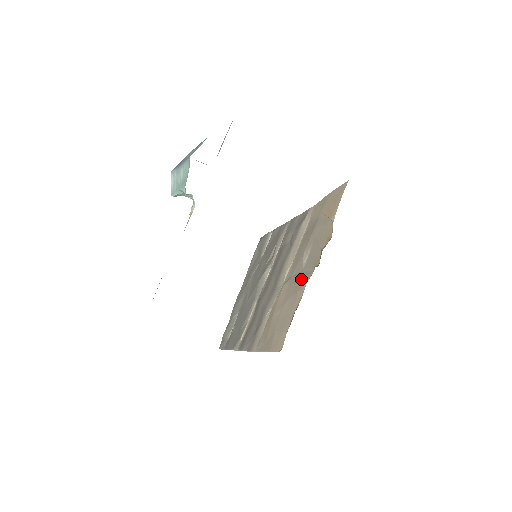
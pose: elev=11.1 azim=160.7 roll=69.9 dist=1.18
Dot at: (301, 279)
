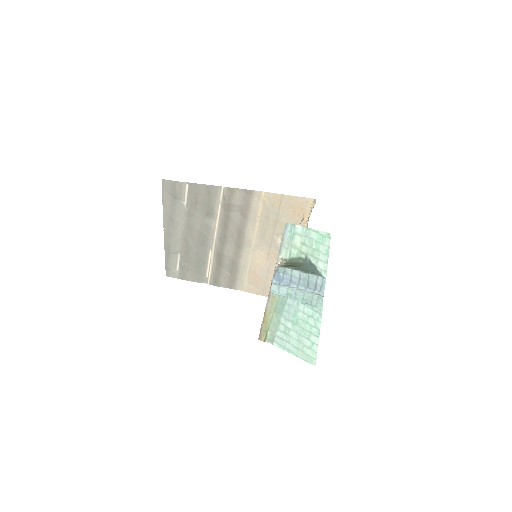
Dot at: occluded
